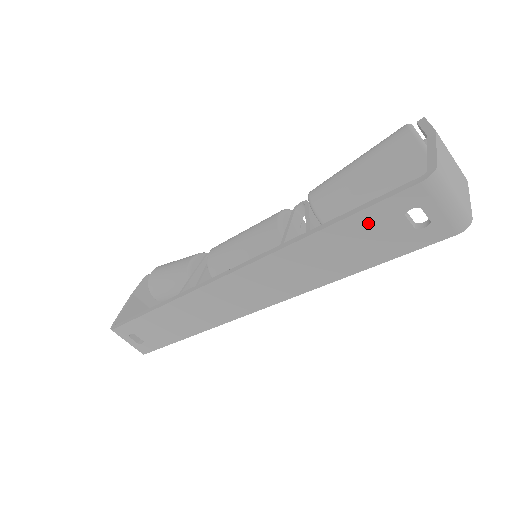
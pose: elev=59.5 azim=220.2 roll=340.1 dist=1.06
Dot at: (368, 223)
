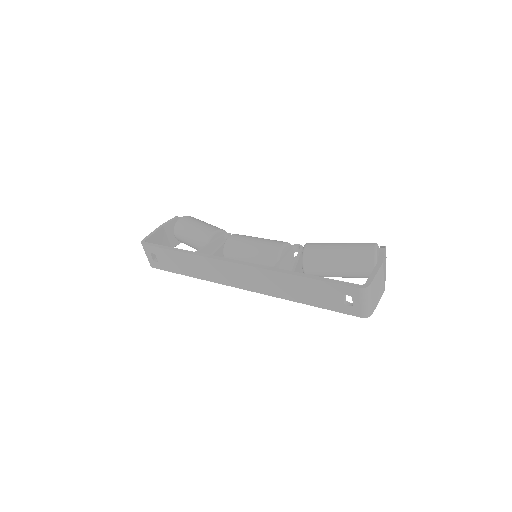
Dot at: (325, 288)
